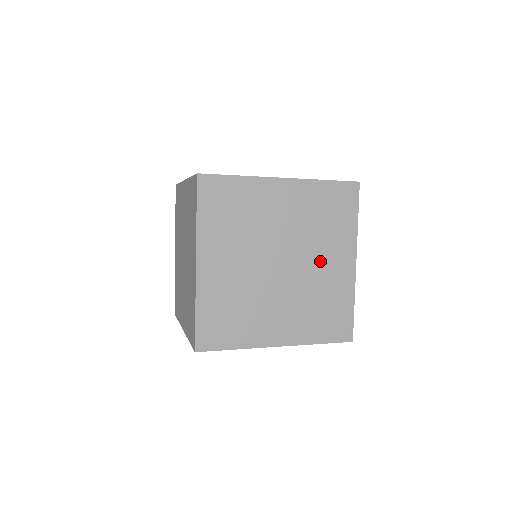
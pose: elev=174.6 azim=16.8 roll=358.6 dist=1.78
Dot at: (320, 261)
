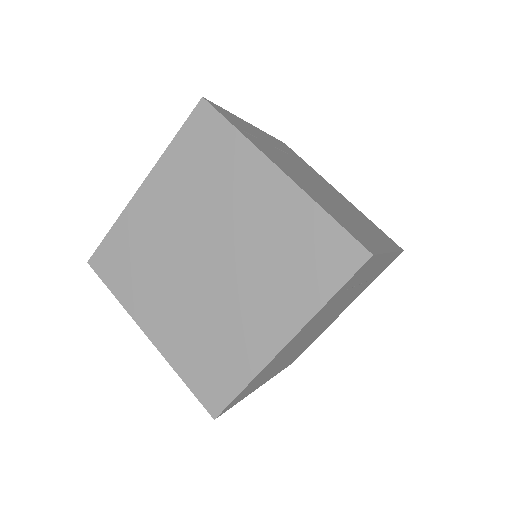
Dot at: (249, 299)
